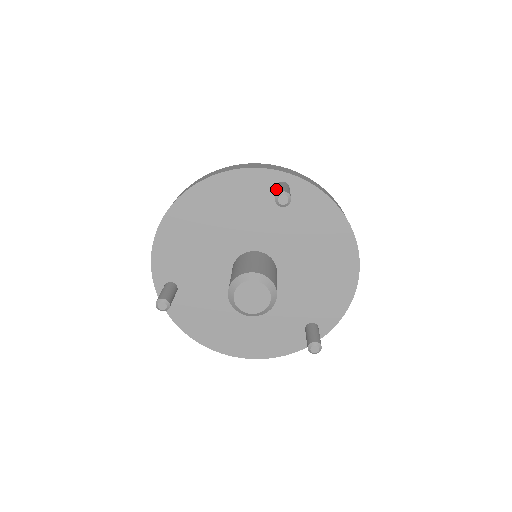
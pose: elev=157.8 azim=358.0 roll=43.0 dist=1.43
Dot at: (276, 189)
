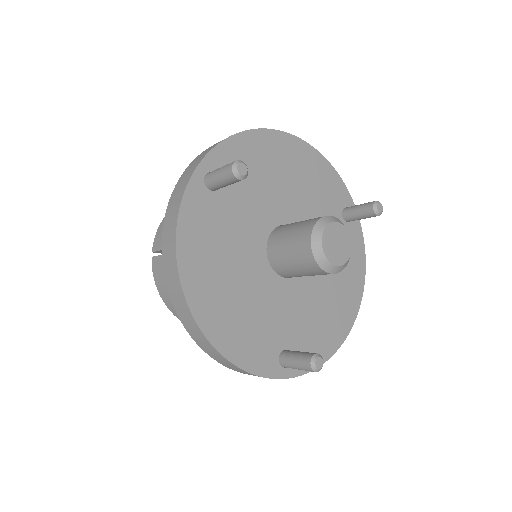
Dot at: (361, 204)
